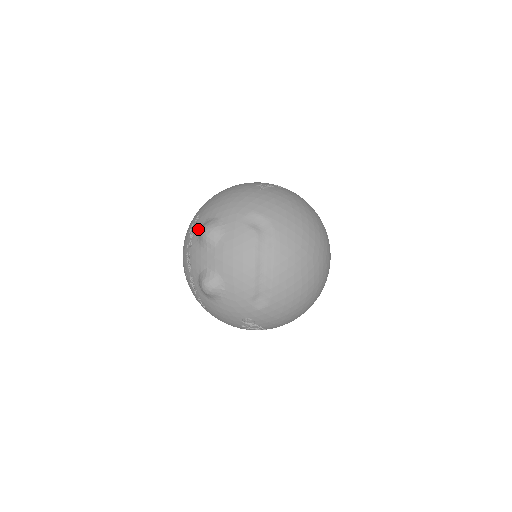
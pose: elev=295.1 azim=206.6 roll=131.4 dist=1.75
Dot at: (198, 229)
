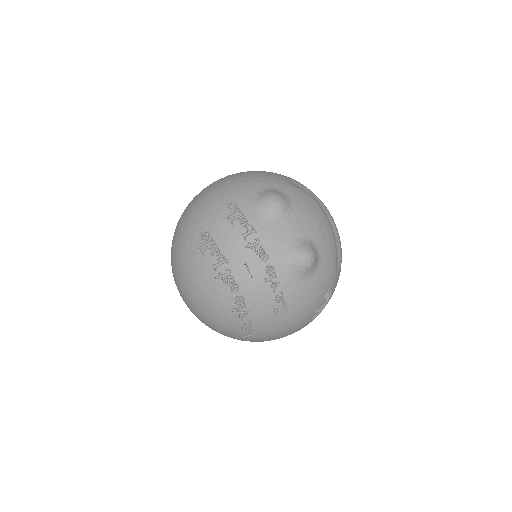
Dot at: (252, 208)
